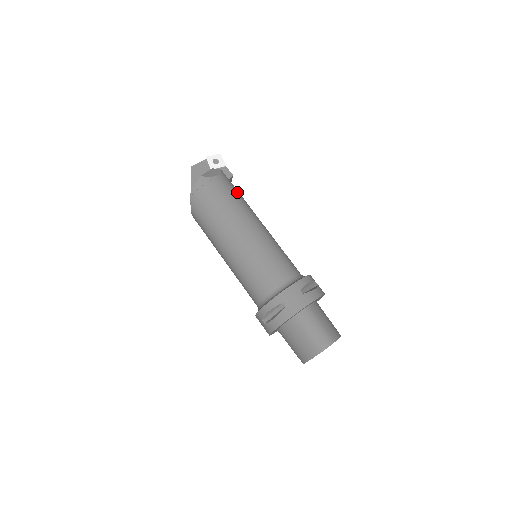
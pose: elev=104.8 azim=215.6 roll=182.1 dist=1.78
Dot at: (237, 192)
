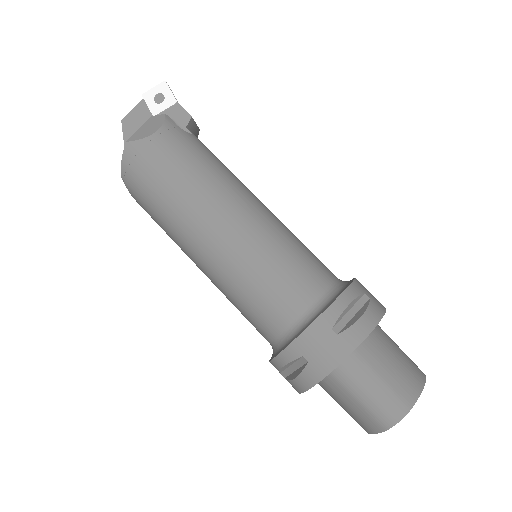
Dot at: (198, 152)
